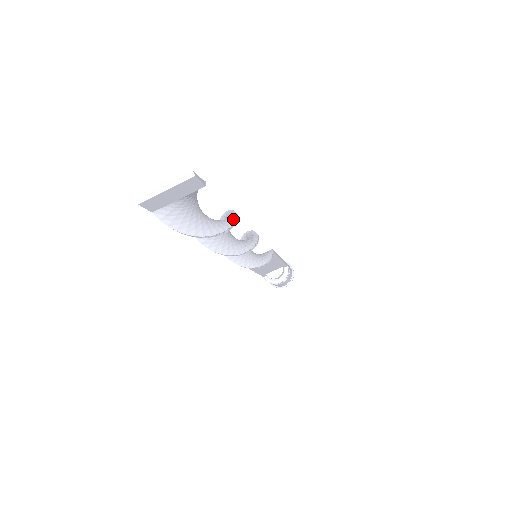
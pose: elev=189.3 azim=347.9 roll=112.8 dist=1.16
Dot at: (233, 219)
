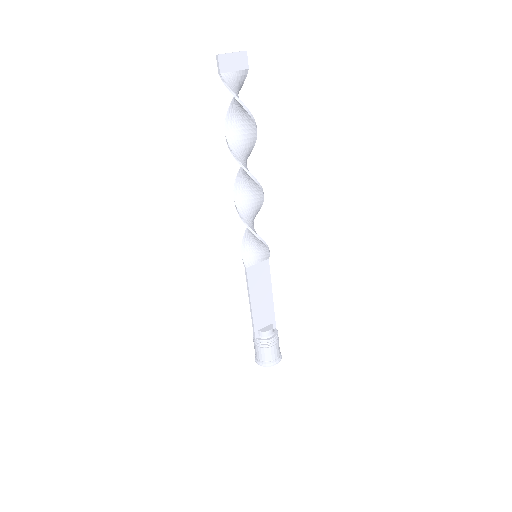
Dot at: (255, 133)
